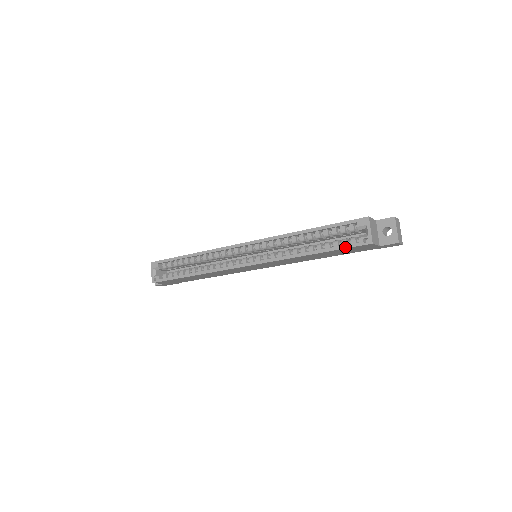
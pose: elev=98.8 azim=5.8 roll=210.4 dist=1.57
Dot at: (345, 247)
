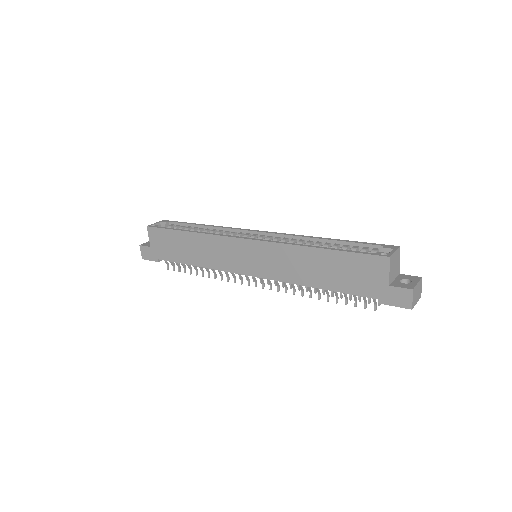
Dot at: (358, 252)
